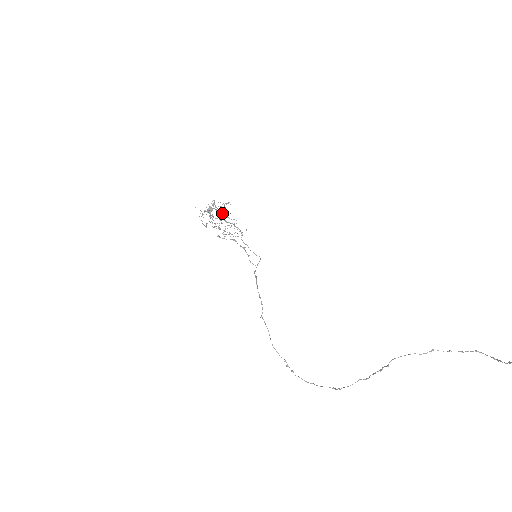
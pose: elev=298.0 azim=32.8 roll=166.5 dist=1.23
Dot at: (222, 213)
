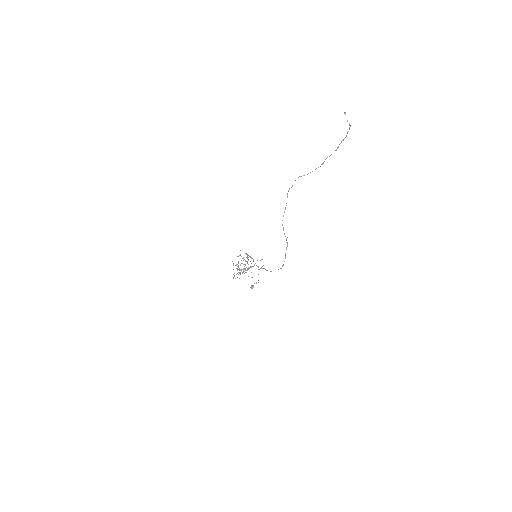
Dot at: occluded
